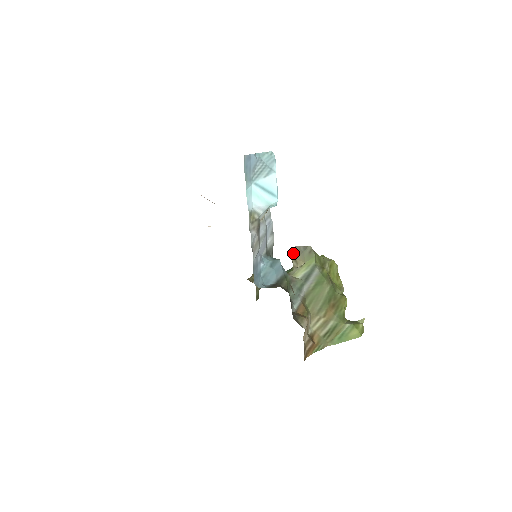
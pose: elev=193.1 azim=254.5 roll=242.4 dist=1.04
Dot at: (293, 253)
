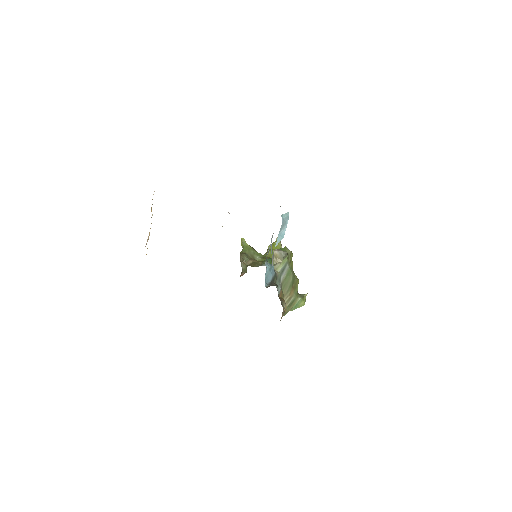
Dot at: (275, 253)
